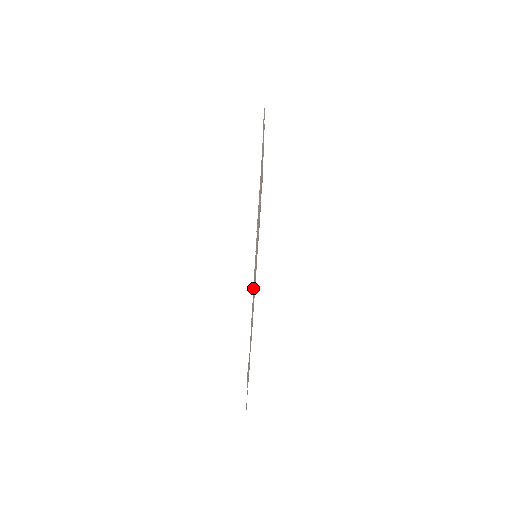
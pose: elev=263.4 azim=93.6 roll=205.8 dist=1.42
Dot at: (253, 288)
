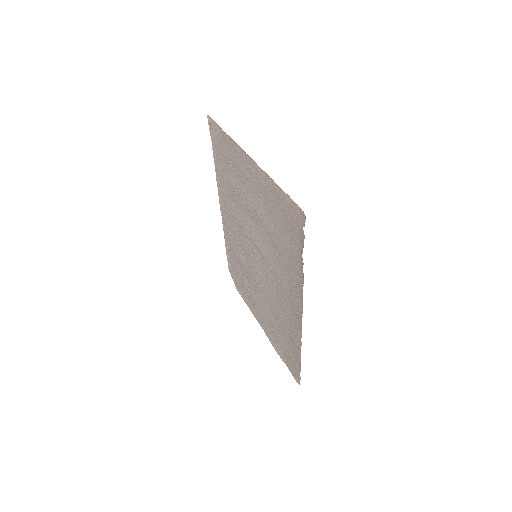
Dot at: (256, 281)
